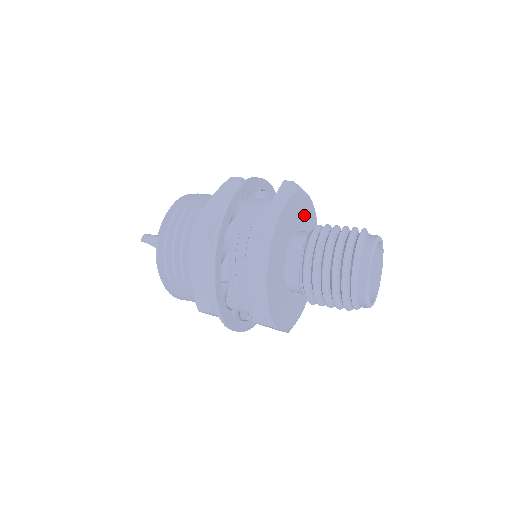
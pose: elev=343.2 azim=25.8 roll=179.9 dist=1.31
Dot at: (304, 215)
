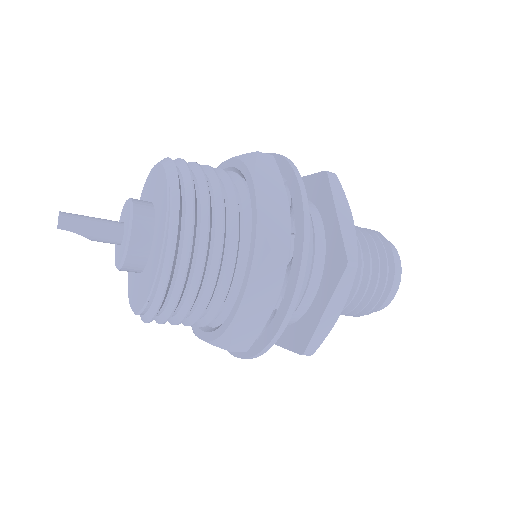
Dot at: occluded
